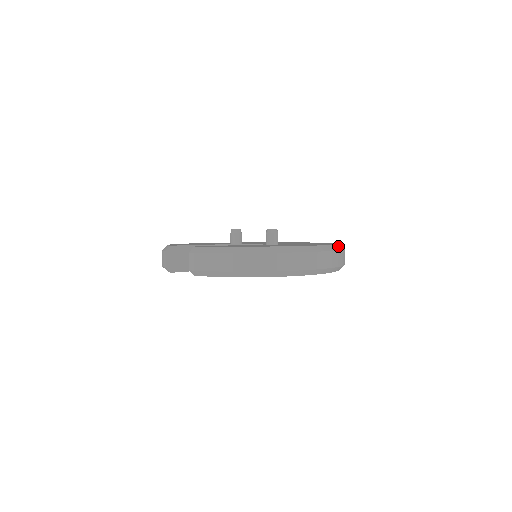
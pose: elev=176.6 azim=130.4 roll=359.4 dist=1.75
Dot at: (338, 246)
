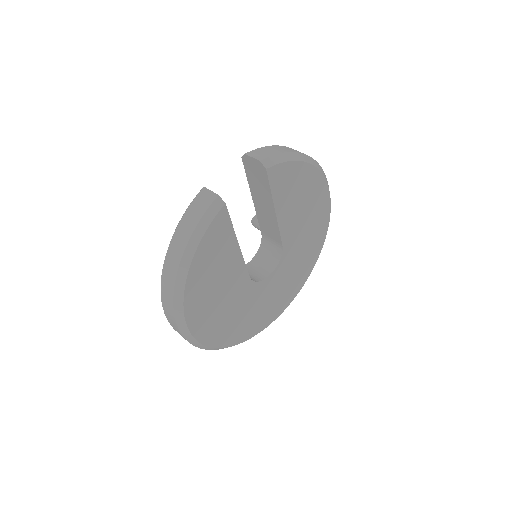
Dot at: occluded
